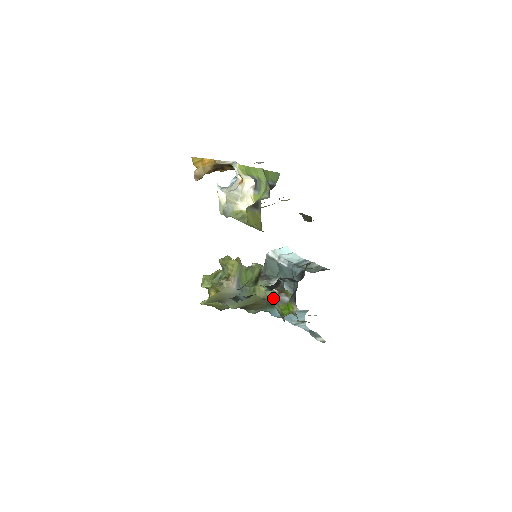
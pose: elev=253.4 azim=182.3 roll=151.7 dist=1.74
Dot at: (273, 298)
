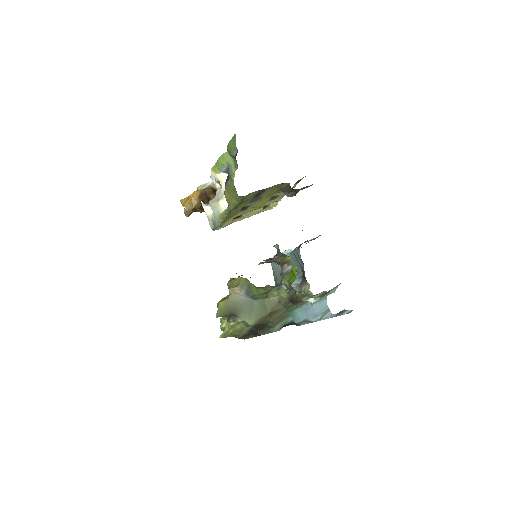
Dot at: (287, 296)
